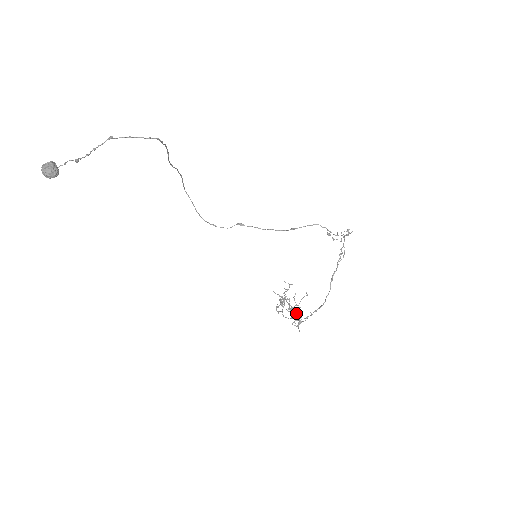
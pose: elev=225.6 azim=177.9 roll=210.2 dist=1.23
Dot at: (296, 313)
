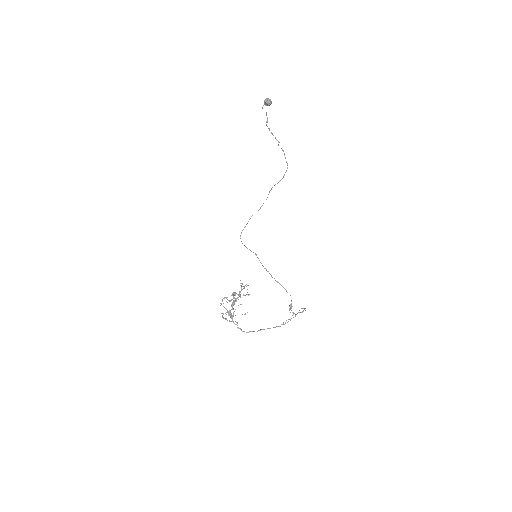
Dot at: occluded
